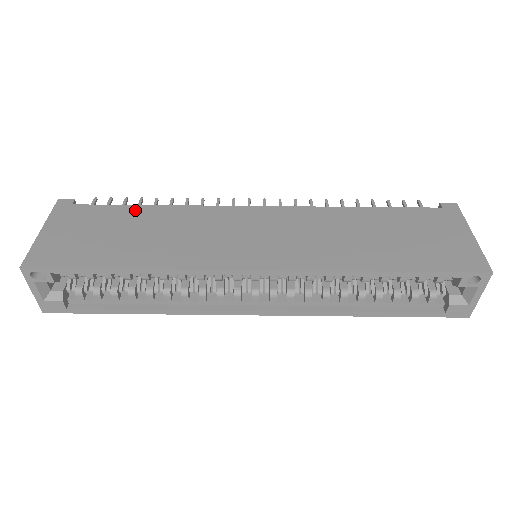
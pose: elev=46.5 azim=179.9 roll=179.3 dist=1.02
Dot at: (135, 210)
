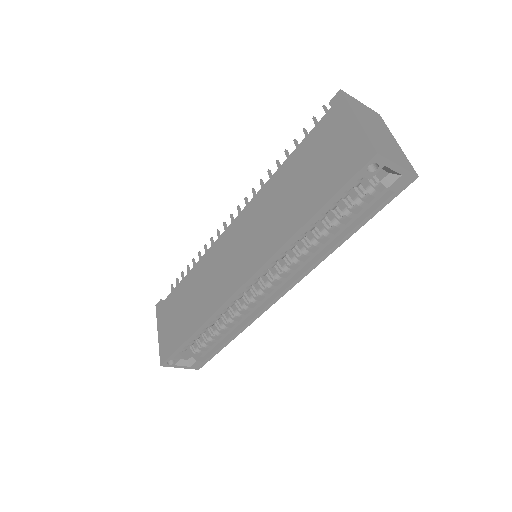
Dot at: (183, 284)
